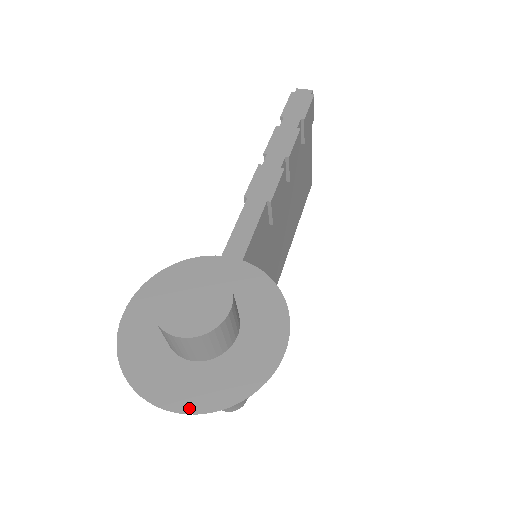
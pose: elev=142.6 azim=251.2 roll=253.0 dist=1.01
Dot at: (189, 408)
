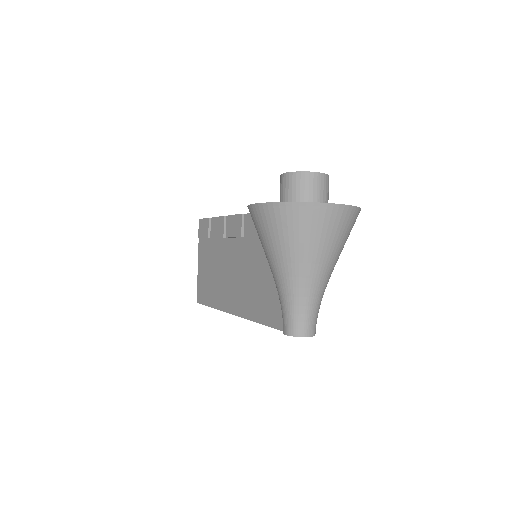
Dot at: (347, 205)
